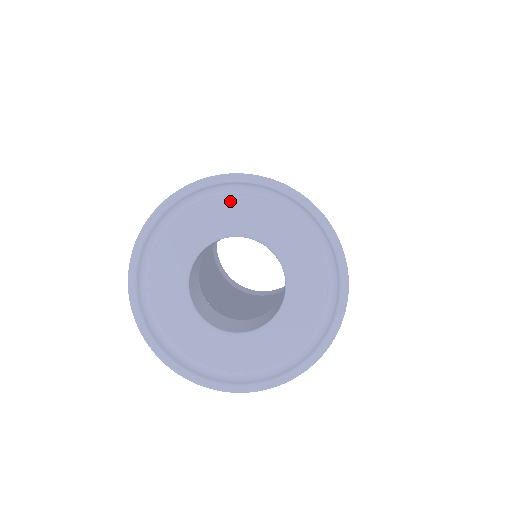
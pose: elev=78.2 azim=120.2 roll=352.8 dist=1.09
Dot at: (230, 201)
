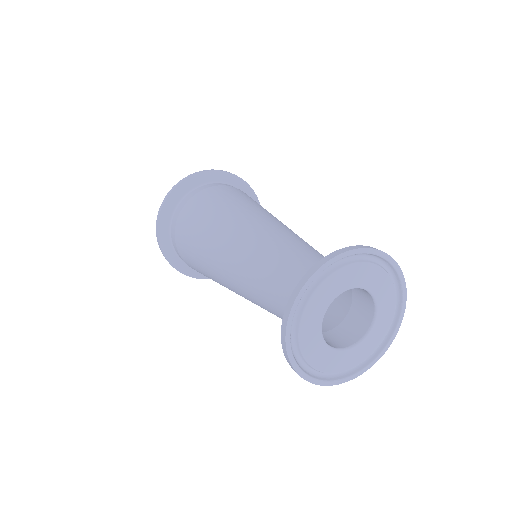
Dot at: (339, 273)
